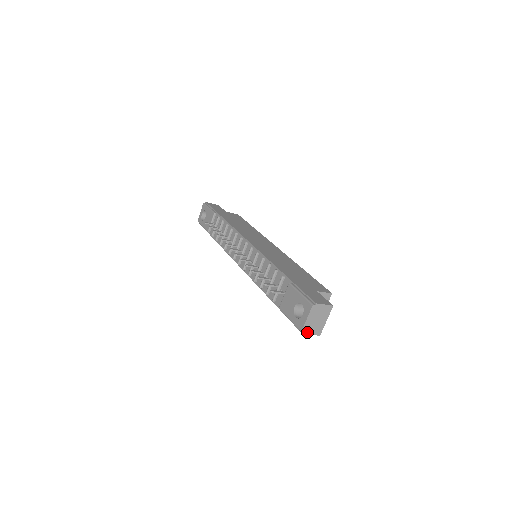
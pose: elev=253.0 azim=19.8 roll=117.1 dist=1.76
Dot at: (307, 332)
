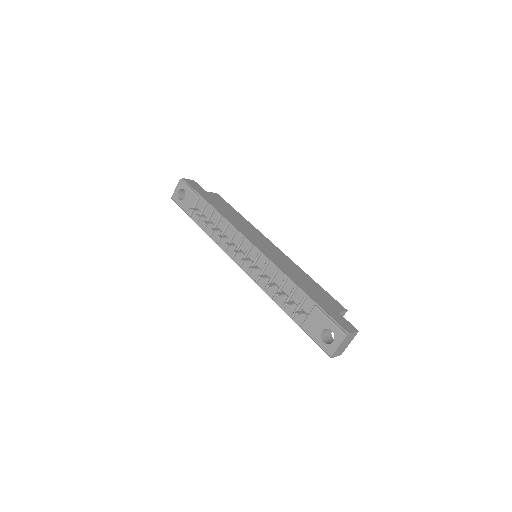
Dot at: (334, 356)
